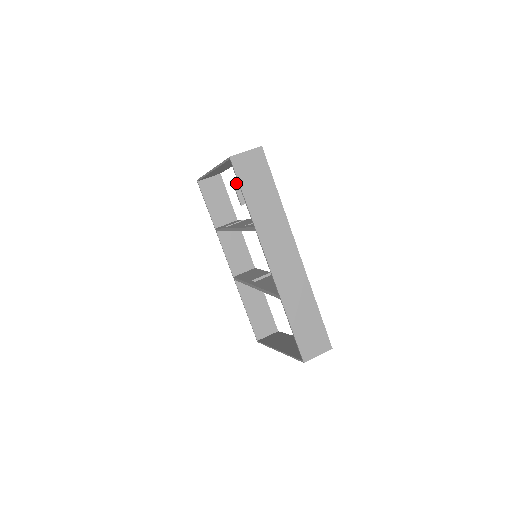
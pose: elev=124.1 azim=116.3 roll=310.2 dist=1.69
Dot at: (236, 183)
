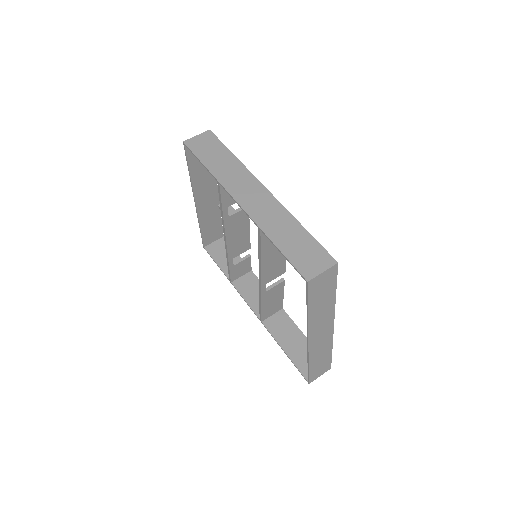
Dot at: occluded
